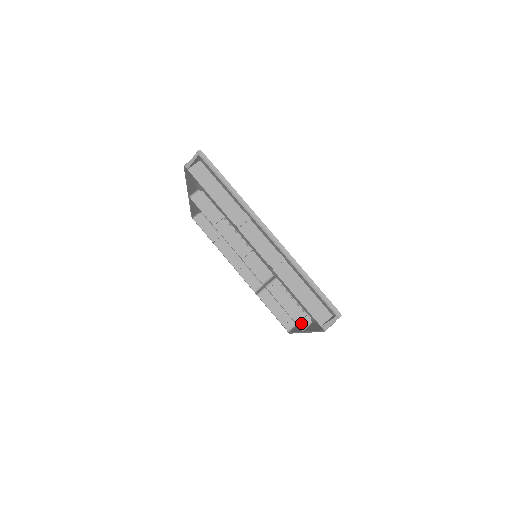
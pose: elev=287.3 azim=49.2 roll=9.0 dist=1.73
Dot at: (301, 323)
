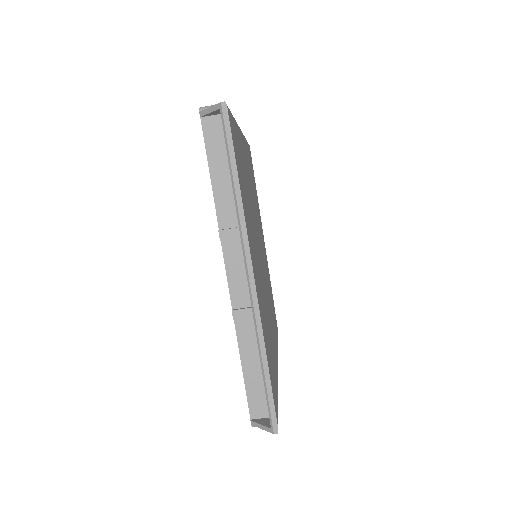
Dot at: occluded
